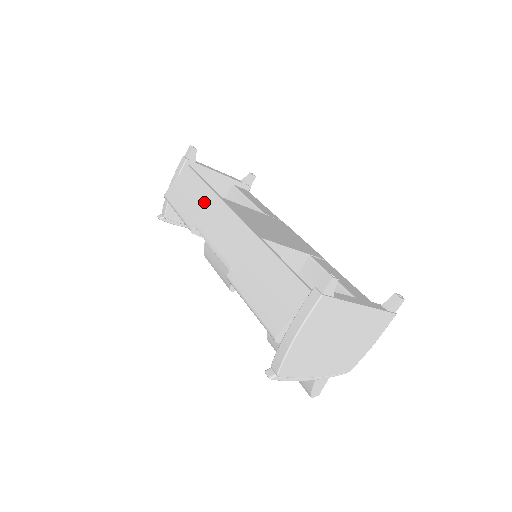
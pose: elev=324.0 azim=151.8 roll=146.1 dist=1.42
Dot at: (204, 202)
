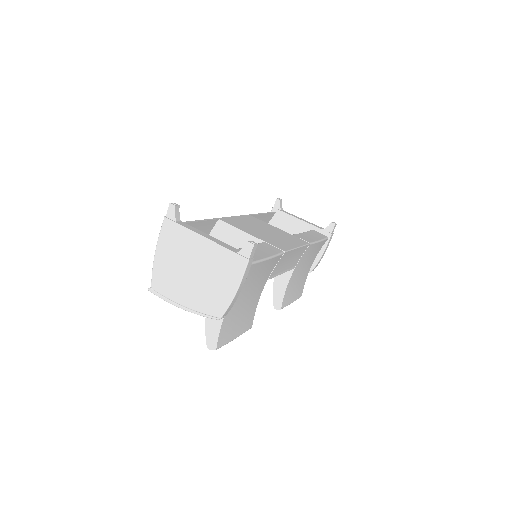
Dot at: occluded
